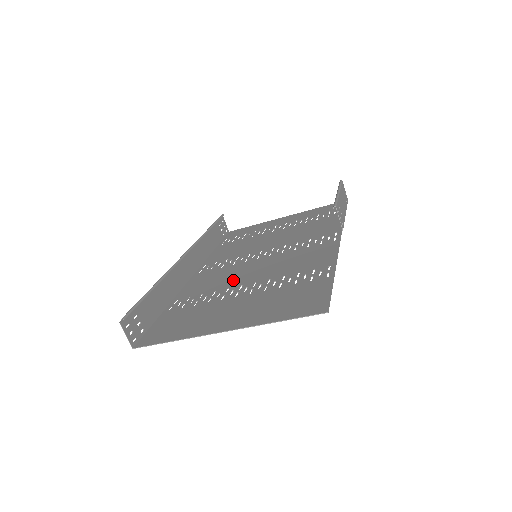
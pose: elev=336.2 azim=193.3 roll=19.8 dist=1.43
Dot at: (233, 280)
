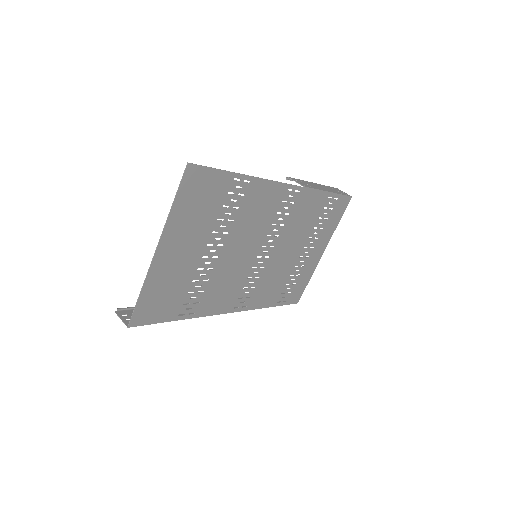
Dot at: (224, 268)
